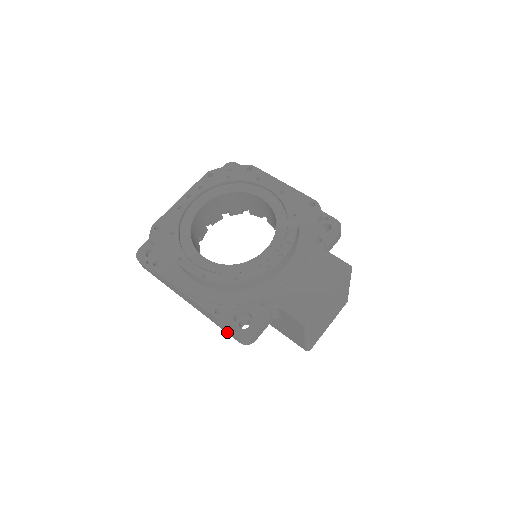
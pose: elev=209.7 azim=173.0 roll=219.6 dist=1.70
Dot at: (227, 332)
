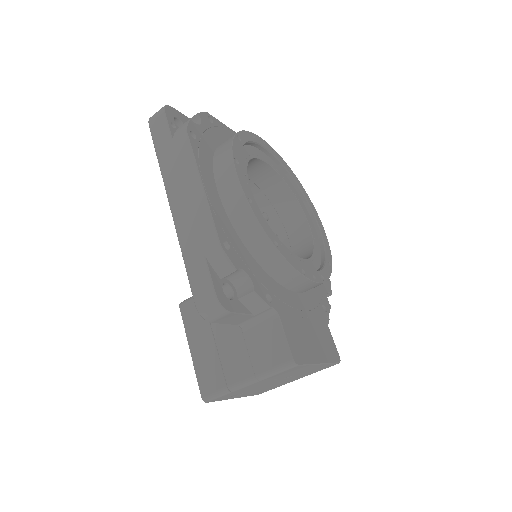
Dot at: (194, 278)
